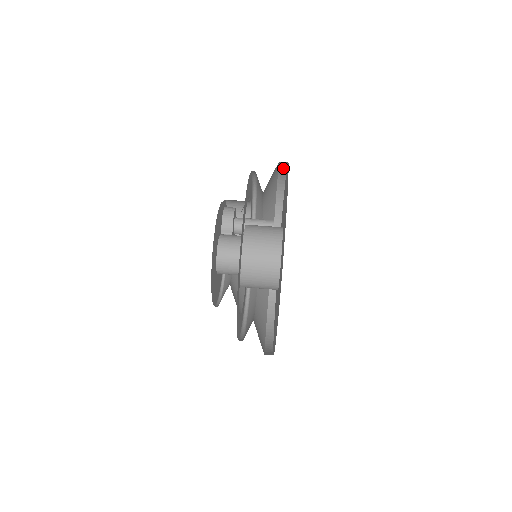
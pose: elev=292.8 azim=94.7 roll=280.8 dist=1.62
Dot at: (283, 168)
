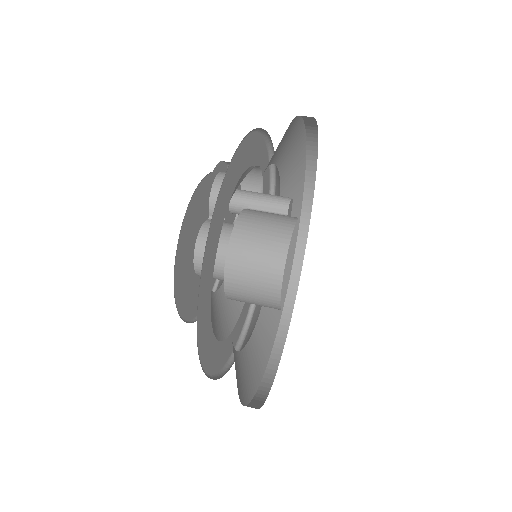
Dot at: (309, 118)
